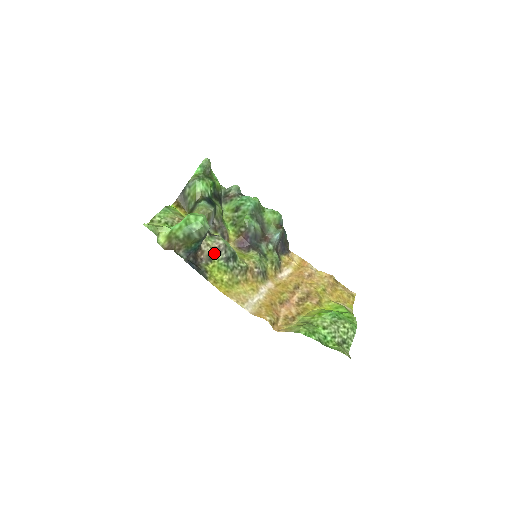
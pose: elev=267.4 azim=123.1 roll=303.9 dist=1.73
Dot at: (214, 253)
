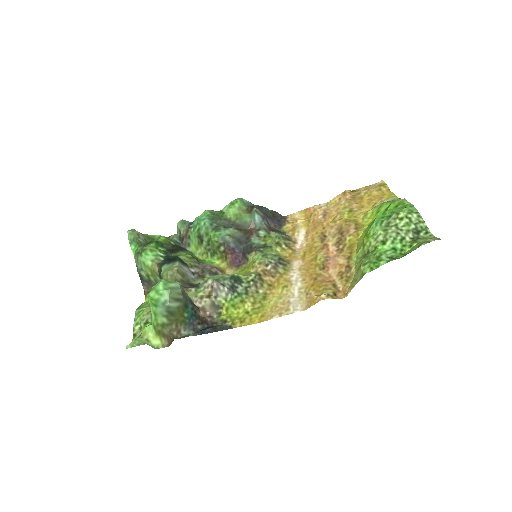
Dot at: (215, 298)
